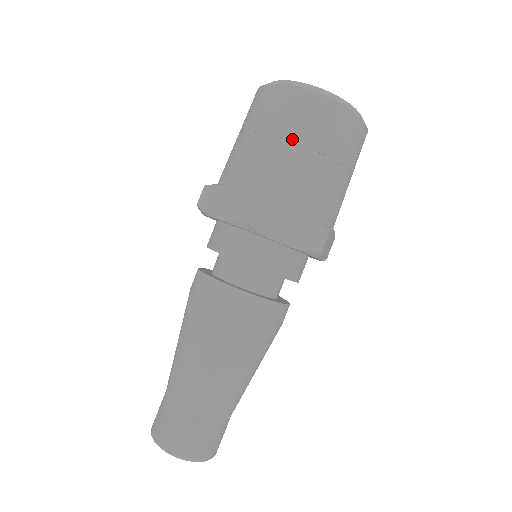
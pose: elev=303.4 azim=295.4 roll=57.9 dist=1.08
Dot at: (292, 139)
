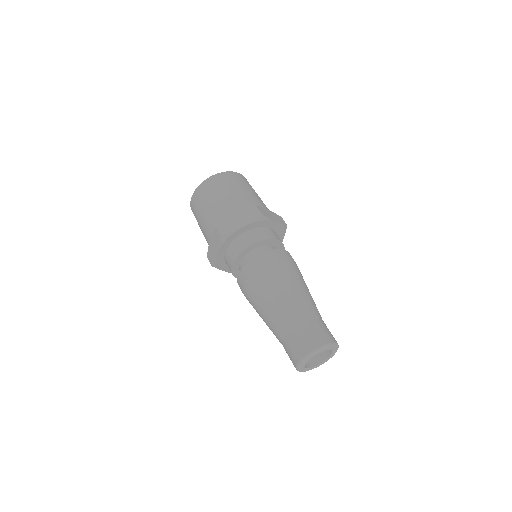
Dot at: (241, 187)
